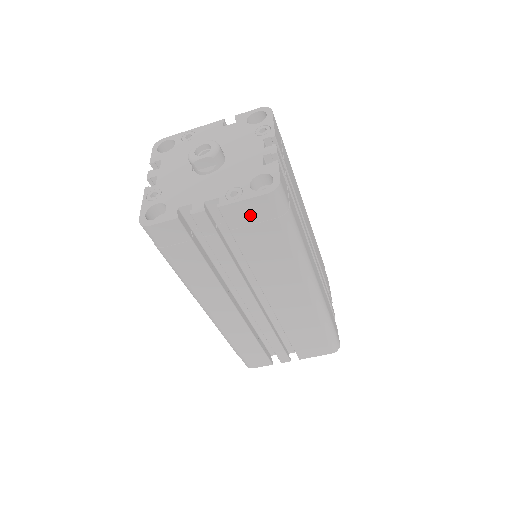
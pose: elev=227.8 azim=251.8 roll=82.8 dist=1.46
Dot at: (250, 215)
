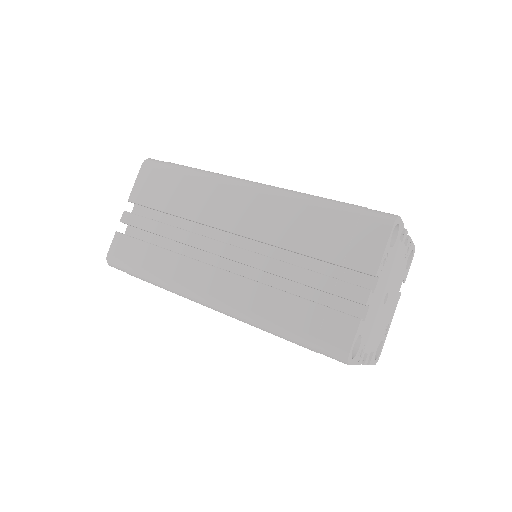
Dot at: (147, 185)
